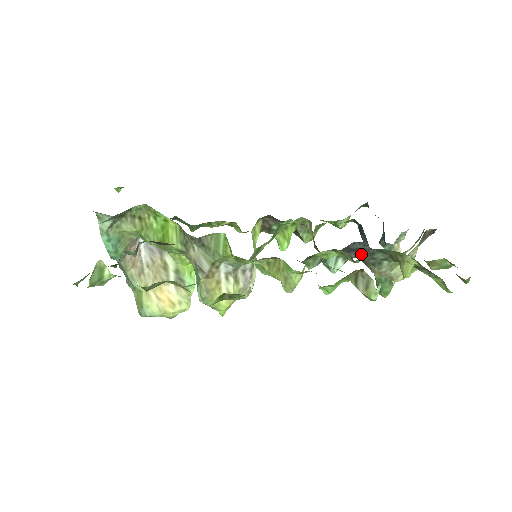
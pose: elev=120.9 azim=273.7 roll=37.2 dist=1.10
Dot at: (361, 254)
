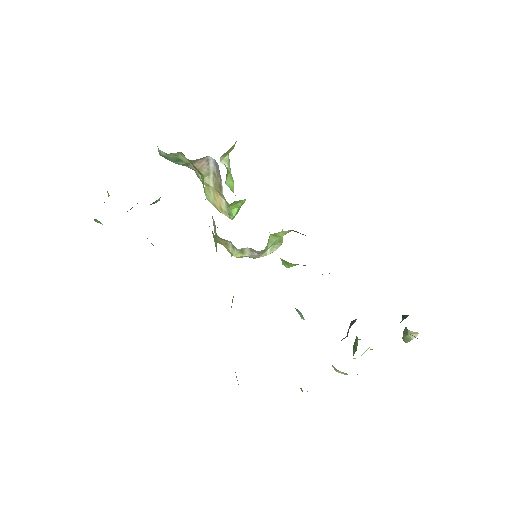
Dot at: occluded
